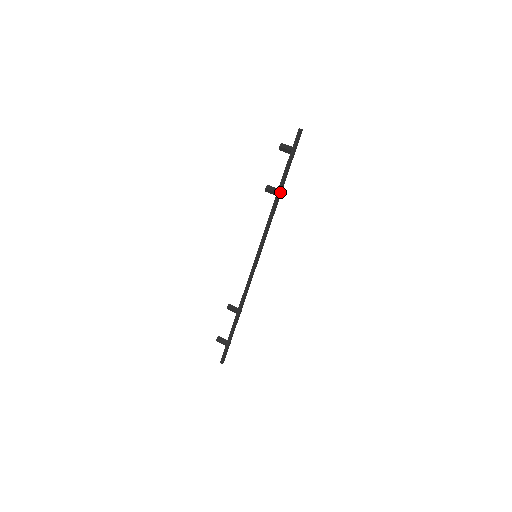
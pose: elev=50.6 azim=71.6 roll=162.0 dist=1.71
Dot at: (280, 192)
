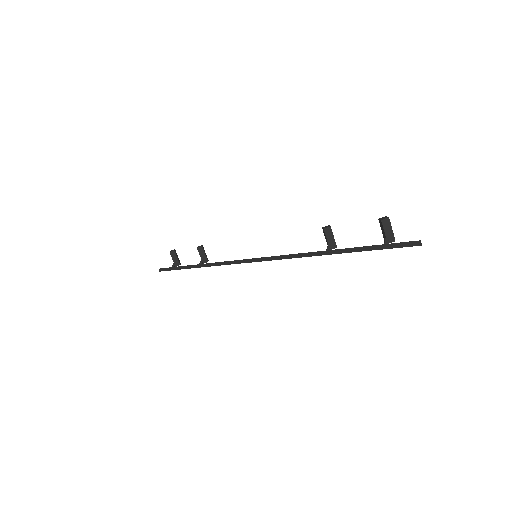
Dot at: (331, 254)
